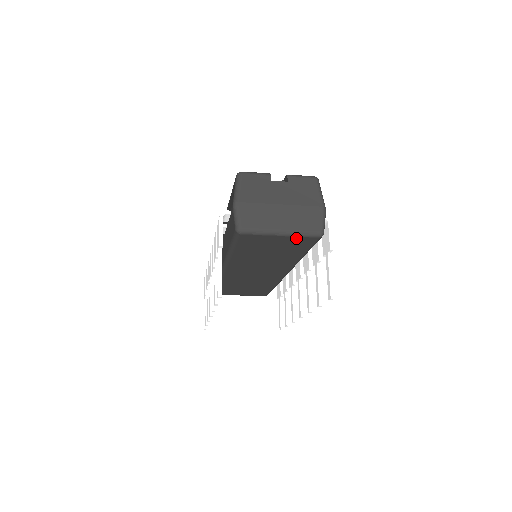
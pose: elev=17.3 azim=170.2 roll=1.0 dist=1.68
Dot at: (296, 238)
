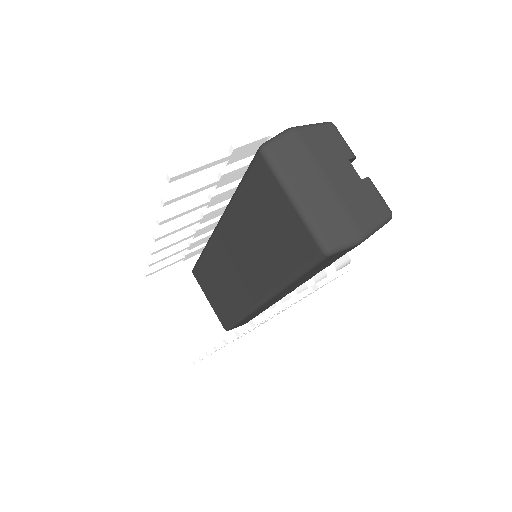
Dot at: (301, 225)
